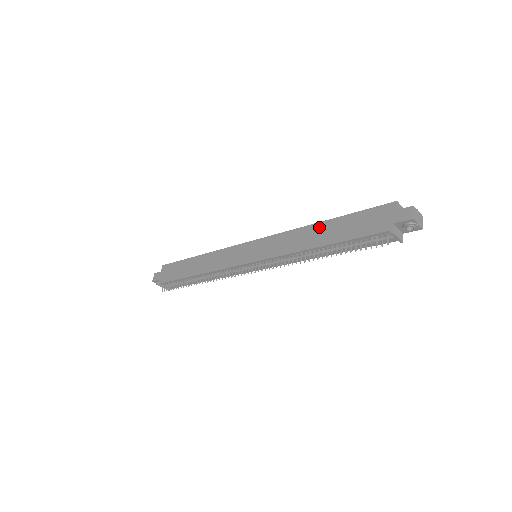
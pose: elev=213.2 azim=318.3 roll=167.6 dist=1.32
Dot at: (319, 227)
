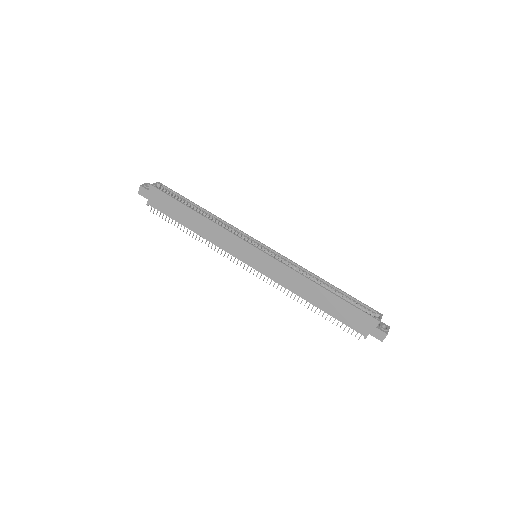
Dot at: (318, 290)
